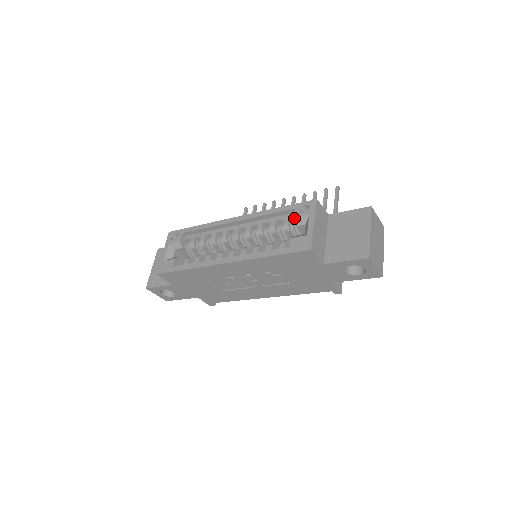
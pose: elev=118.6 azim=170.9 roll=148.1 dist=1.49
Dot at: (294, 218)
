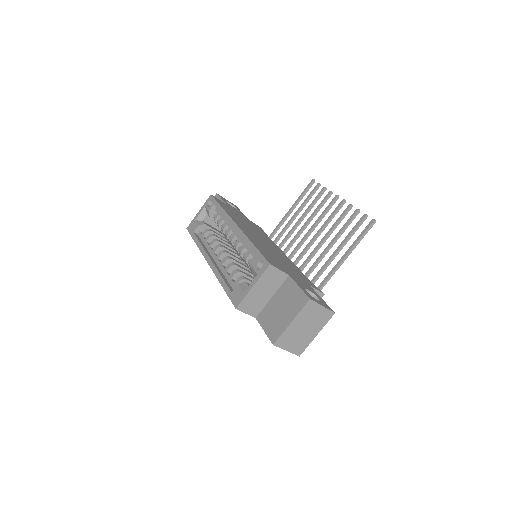
Dot at: (251, 267)
